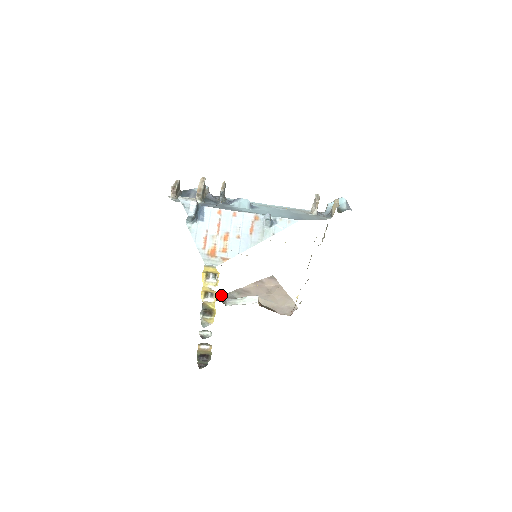
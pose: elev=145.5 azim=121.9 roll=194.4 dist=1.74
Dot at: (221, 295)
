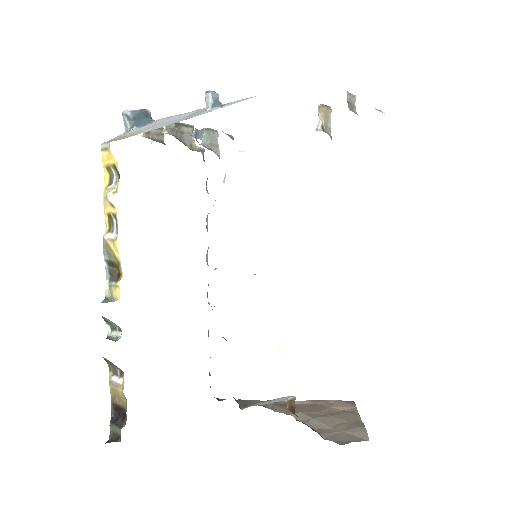
Dot at: occluded
